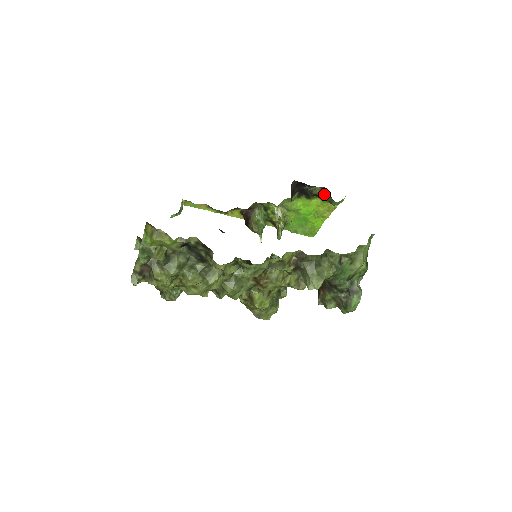
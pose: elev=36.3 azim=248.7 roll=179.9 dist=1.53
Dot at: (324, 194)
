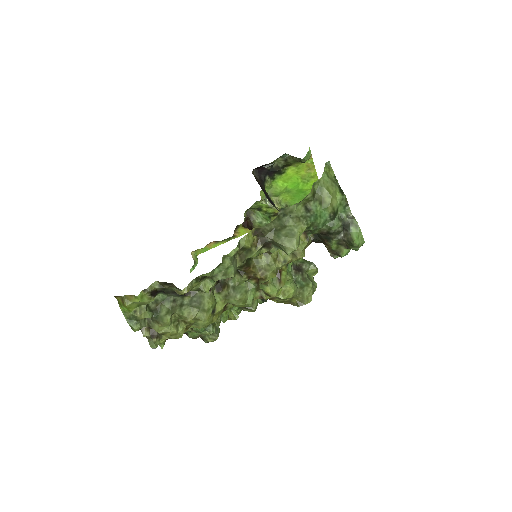
Dot at: (290, 160)
